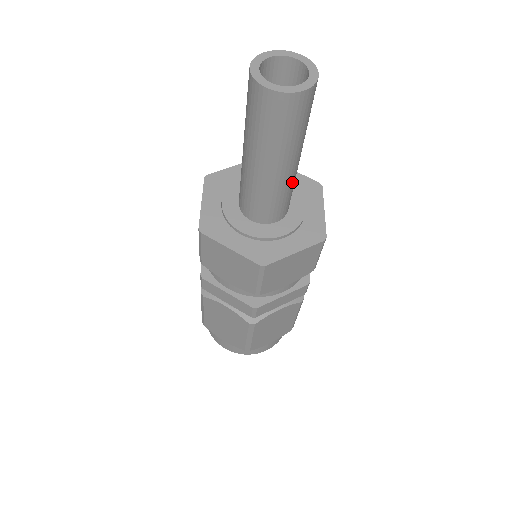
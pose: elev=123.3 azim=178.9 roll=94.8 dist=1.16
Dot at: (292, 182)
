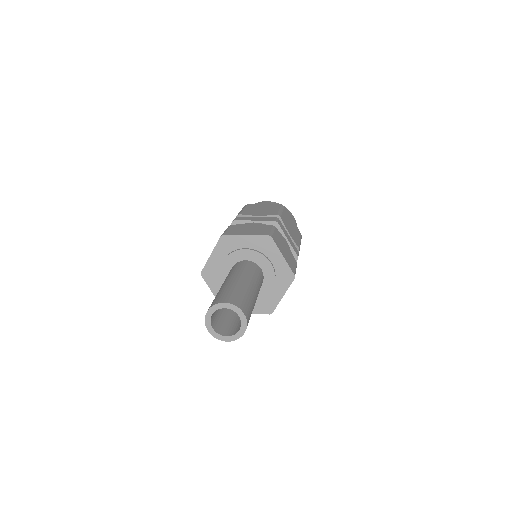
Dot at: (259, 290)
